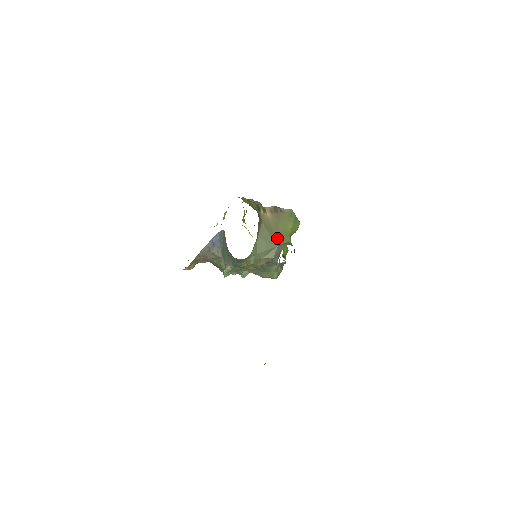
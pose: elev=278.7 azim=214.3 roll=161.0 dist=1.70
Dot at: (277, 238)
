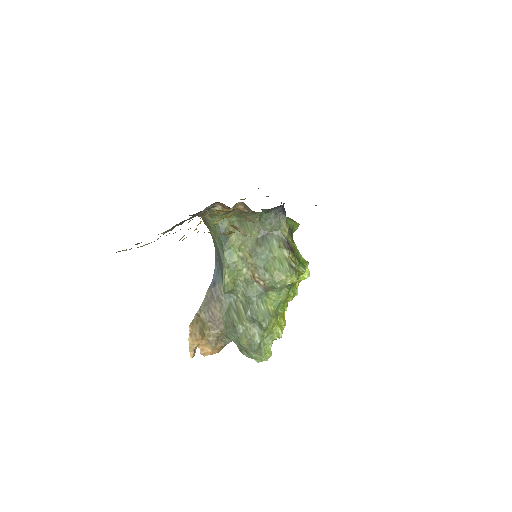
Dot at: occluded
